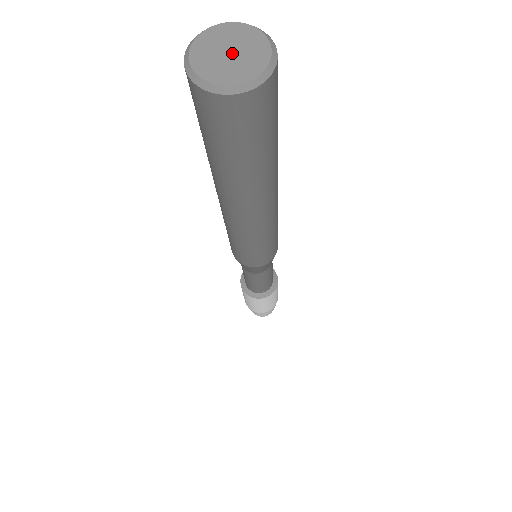
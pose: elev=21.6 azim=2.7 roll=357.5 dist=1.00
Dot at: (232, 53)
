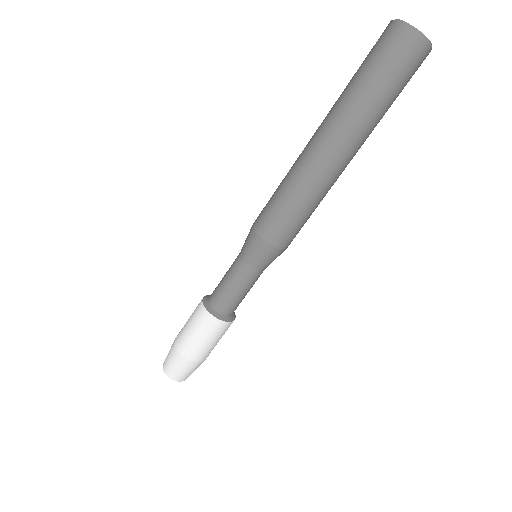
Dot at: occluded
